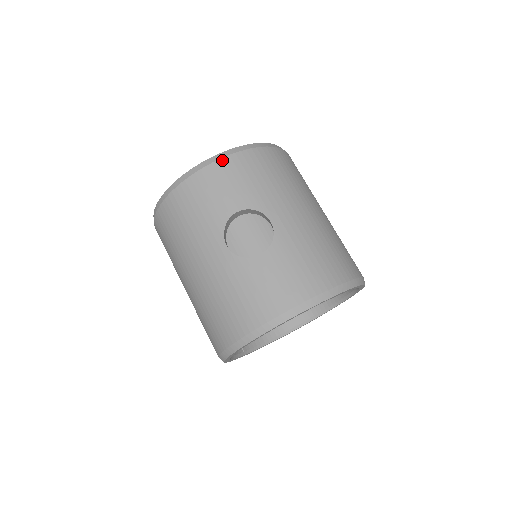
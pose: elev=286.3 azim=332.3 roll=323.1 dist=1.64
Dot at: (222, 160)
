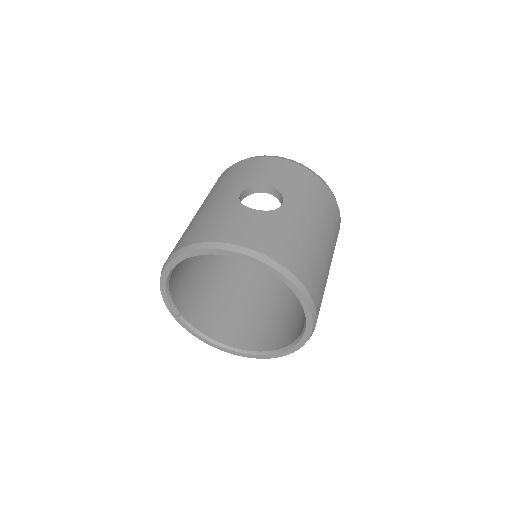
Dot at: (289, 161)
